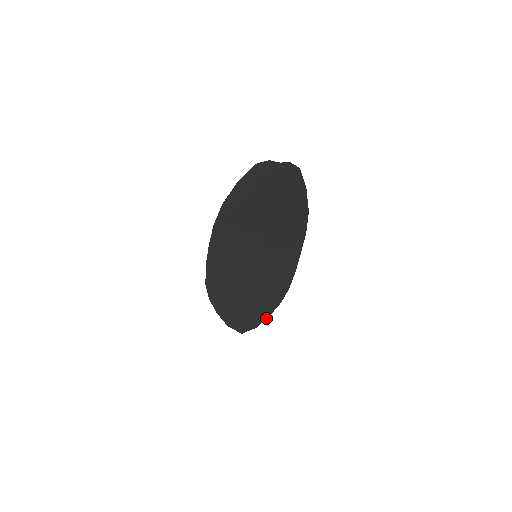
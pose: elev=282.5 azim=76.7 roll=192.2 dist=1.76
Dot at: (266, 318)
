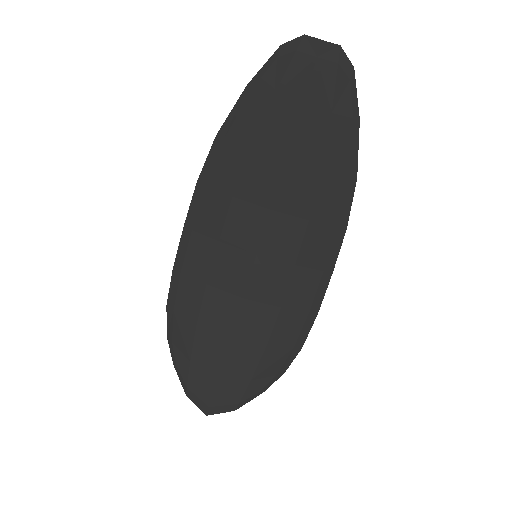
Dot at: (254, 396)
